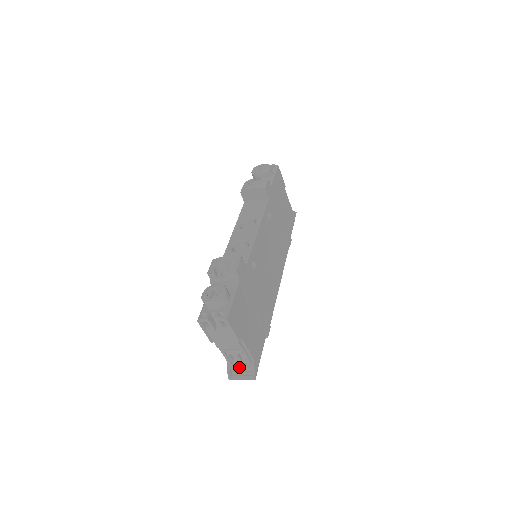
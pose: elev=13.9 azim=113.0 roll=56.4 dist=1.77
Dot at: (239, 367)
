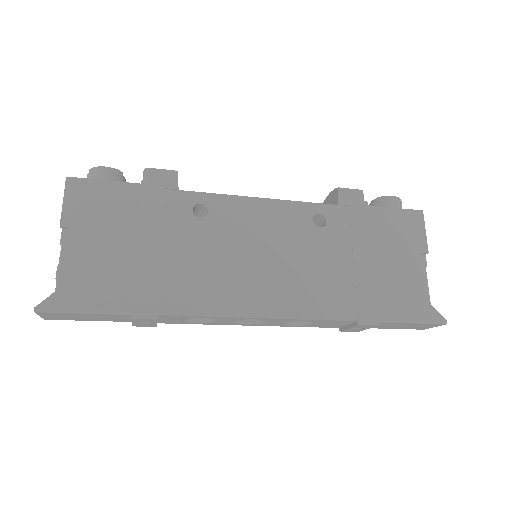
Dot at: occluded
